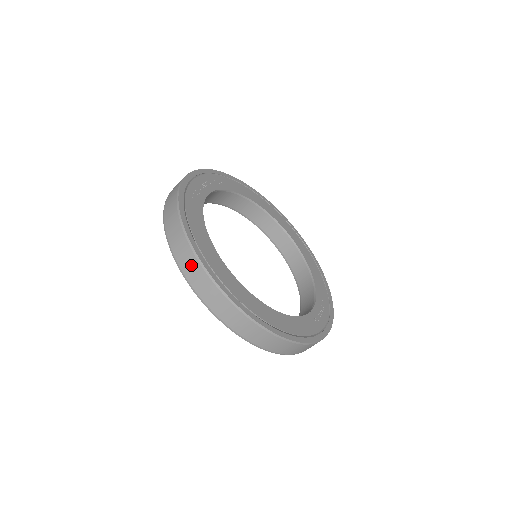
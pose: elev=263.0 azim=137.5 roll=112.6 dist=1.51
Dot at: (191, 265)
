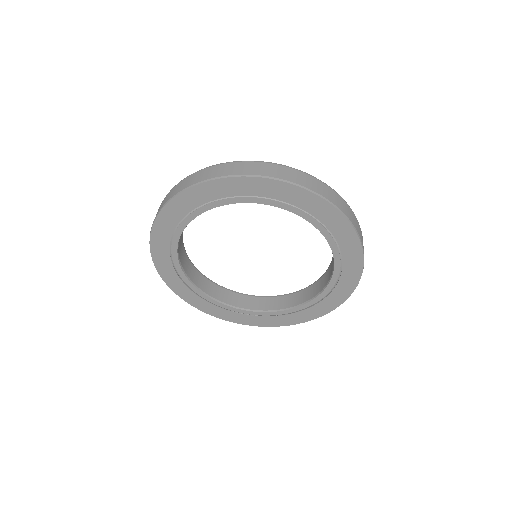
Dot at: (217, 170)
